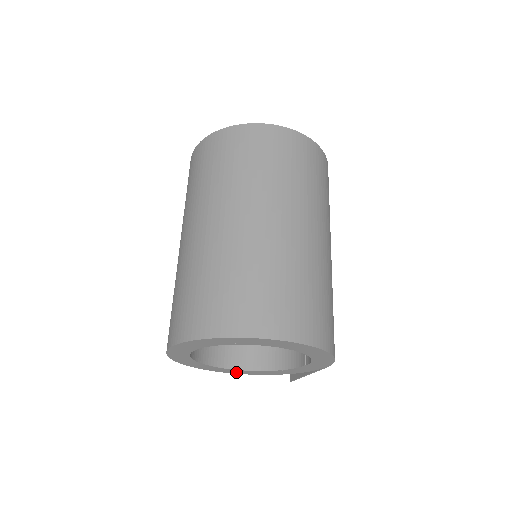
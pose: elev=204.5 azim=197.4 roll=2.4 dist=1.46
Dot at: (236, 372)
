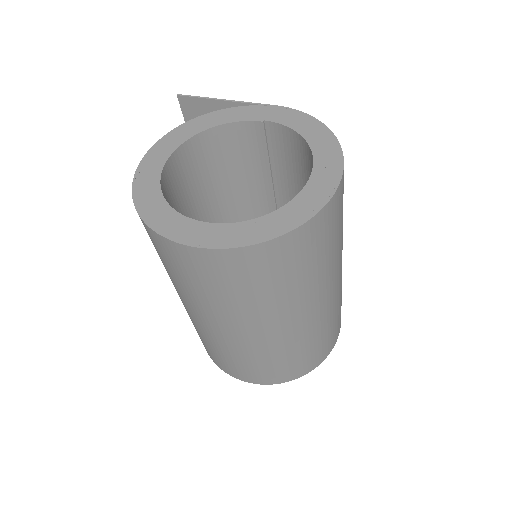
Dot at: occluded
